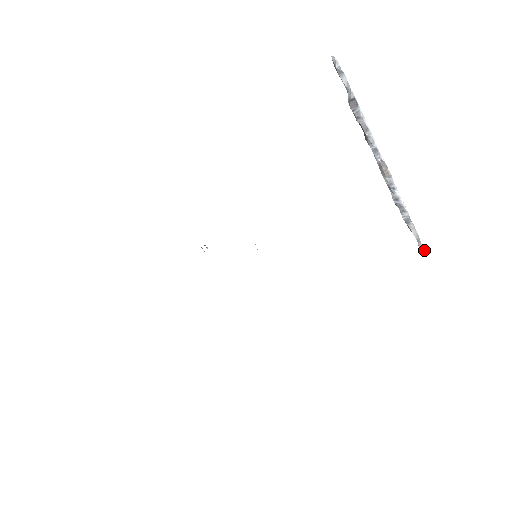
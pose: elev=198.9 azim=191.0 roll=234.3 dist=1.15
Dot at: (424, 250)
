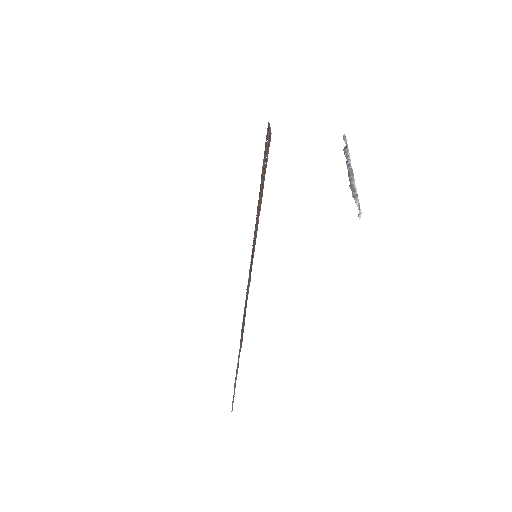
Dot at: (360, 213)
